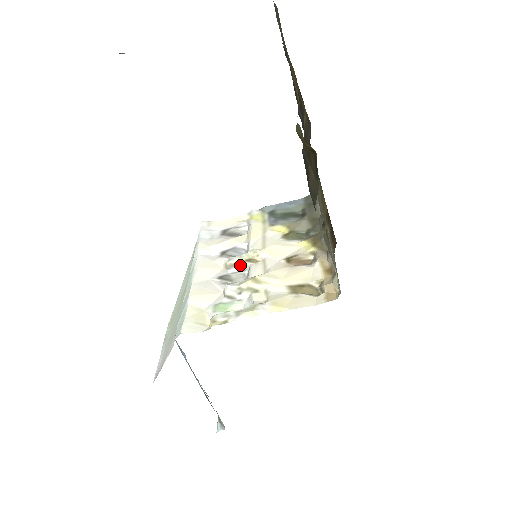
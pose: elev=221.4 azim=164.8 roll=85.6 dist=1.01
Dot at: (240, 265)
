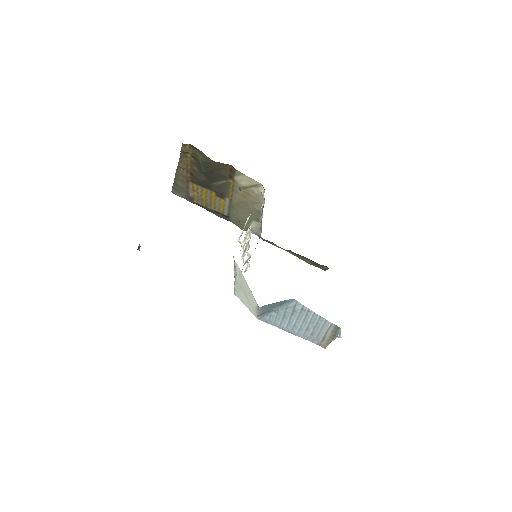
Dot at: (246, 250)
